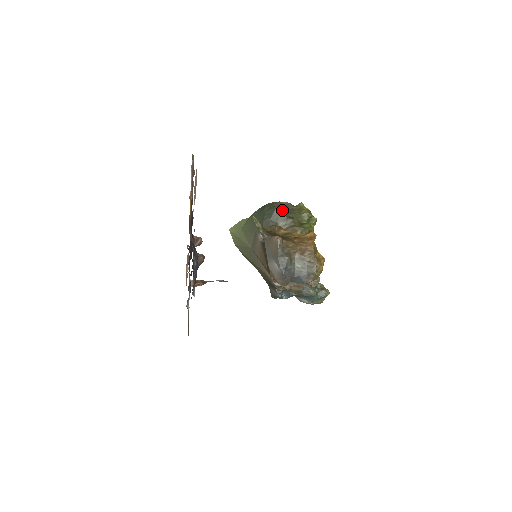
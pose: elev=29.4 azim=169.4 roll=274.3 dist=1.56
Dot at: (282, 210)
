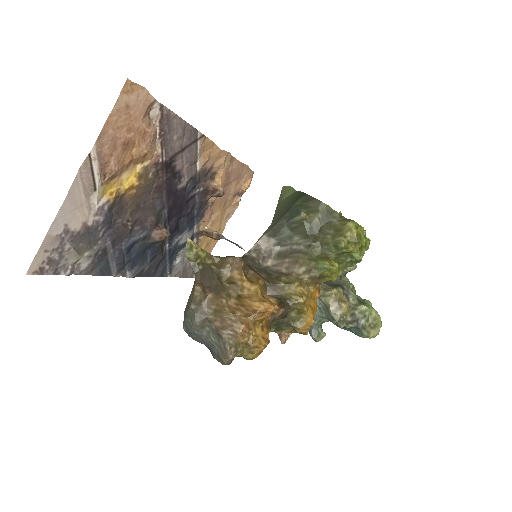
Dot at: (311, 219)
